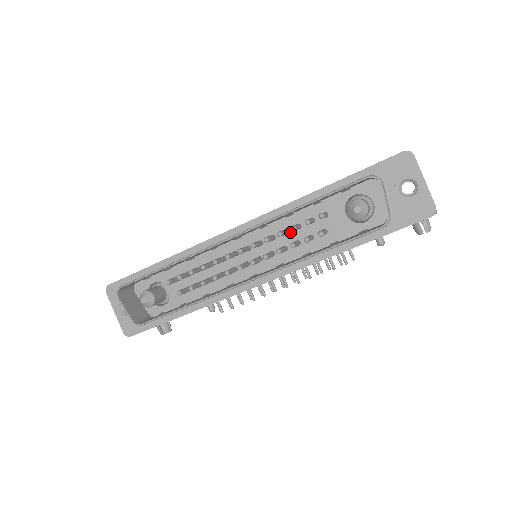
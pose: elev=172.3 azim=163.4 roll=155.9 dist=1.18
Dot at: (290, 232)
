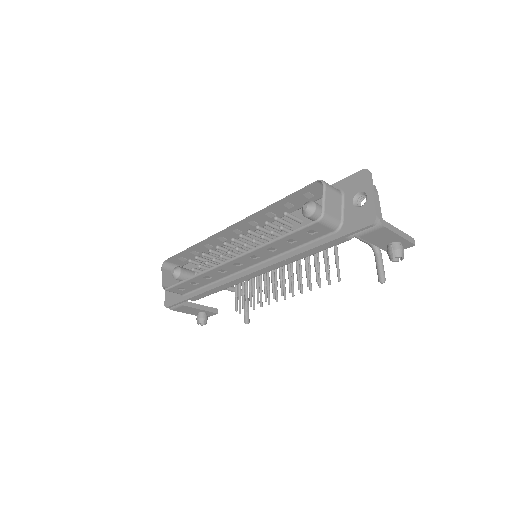
Dot at: occluded
